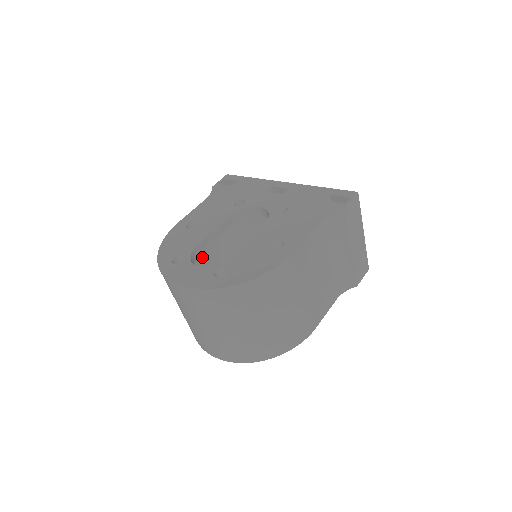
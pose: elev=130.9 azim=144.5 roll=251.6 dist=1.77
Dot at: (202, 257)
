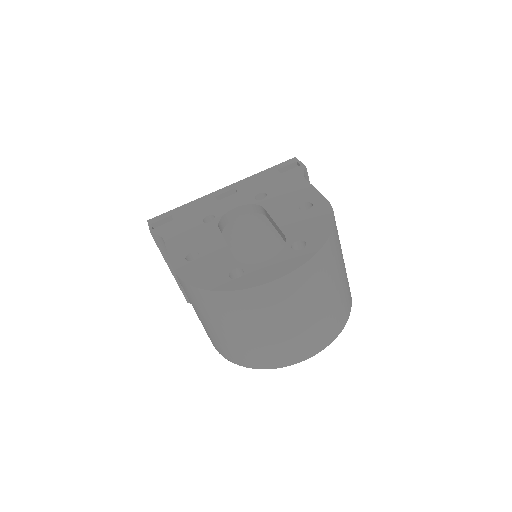
Dot at: occluded
